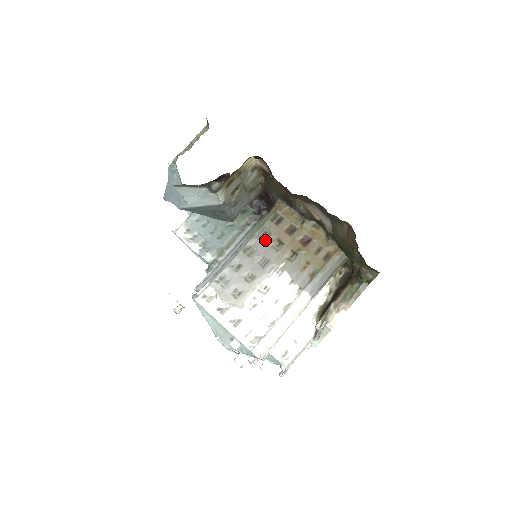
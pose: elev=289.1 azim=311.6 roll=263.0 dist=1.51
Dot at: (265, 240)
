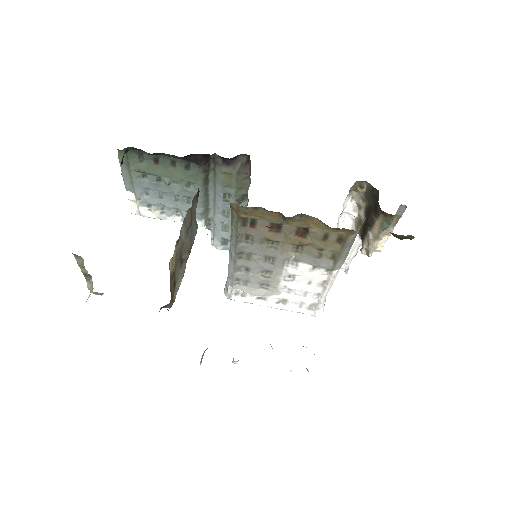
Dot at: (253, 244)
